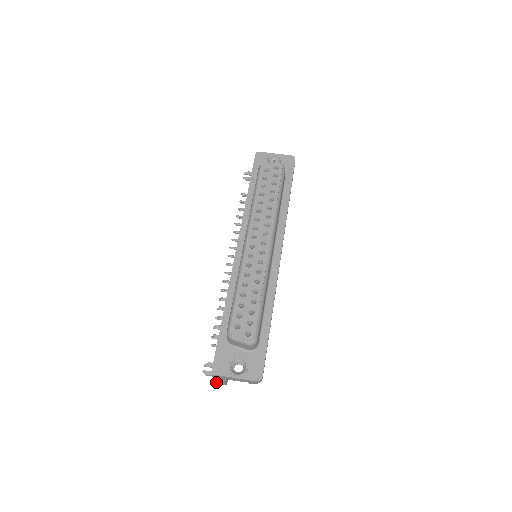
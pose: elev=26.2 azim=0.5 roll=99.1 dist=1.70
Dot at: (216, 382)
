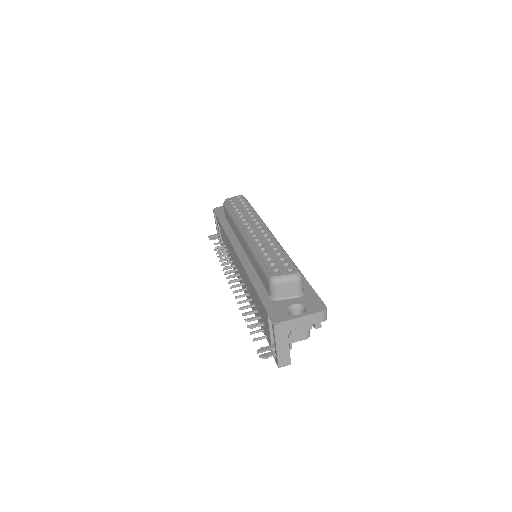
Dot at: (279, 361)
